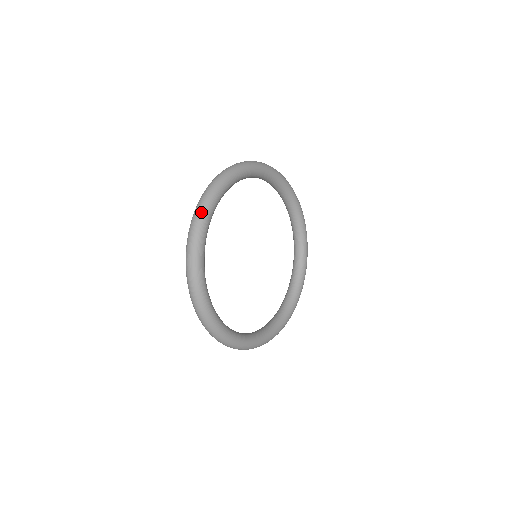
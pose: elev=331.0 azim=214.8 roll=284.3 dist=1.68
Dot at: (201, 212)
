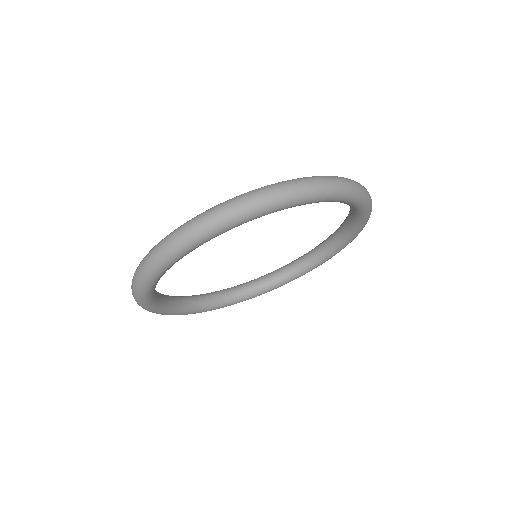
Dot at: (163, 256)
